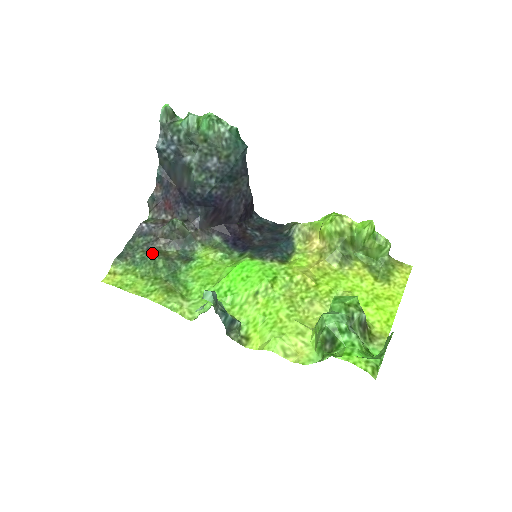
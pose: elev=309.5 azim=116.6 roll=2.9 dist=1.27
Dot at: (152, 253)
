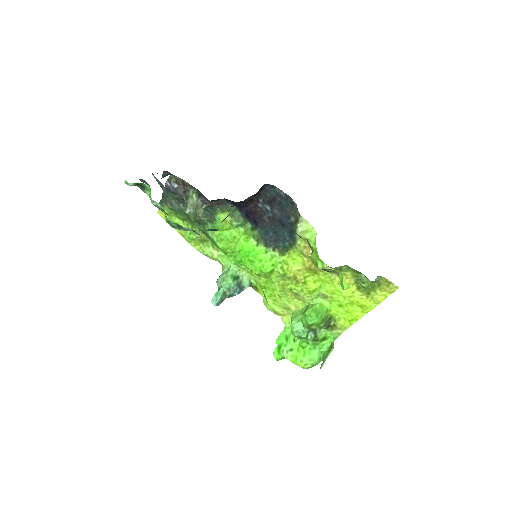
Dot at: (183, 207)
